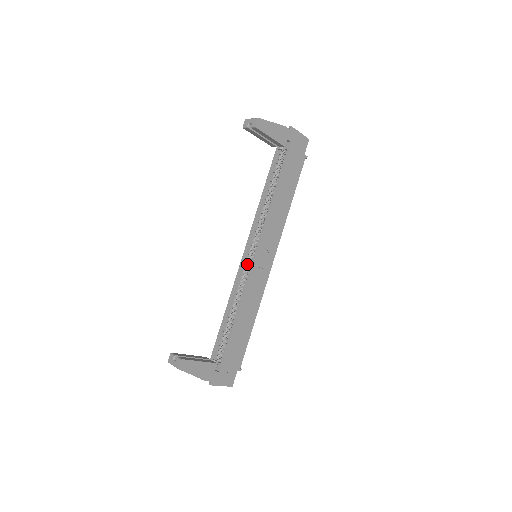
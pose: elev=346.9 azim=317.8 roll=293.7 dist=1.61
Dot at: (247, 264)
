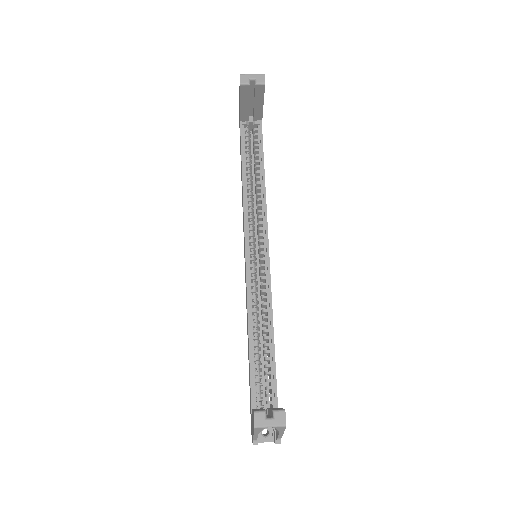
Dot at: (250, 268)
